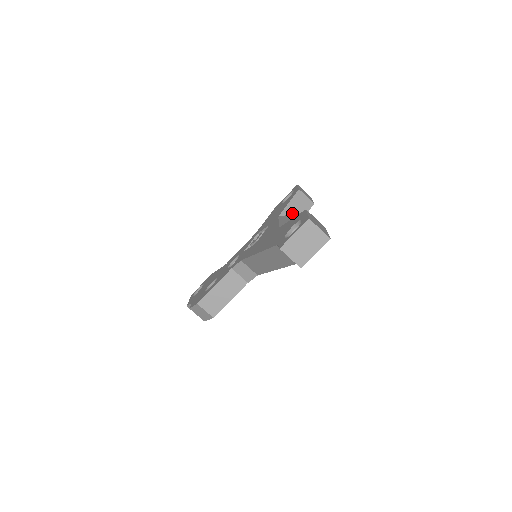
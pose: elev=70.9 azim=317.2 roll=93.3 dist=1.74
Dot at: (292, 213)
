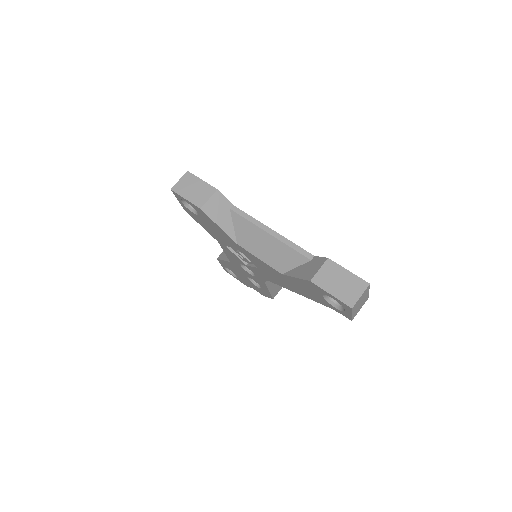
Dot at: (232, 225)
